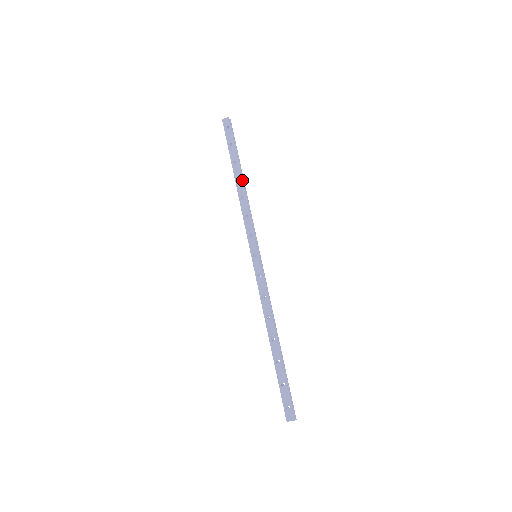
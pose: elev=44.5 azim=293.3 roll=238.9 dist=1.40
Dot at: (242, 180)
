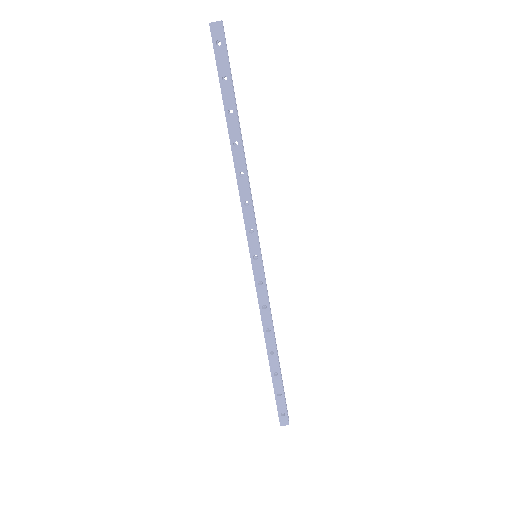
Dot at: (242, 145)
